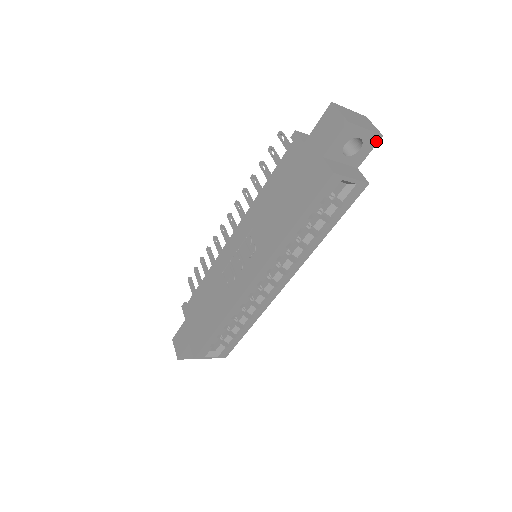
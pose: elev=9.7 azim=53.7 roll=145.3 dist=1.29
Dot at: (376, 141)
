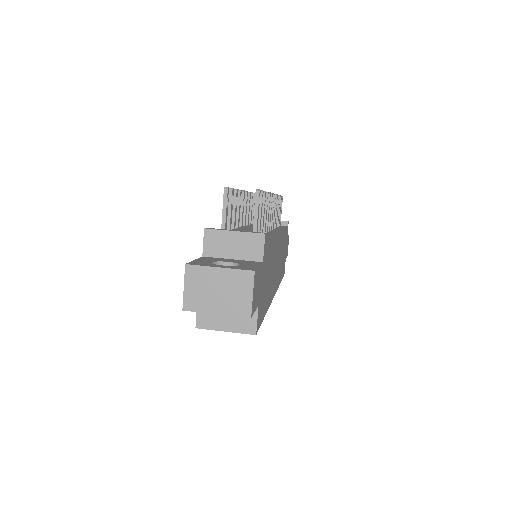
Dot at: (248, 314)
